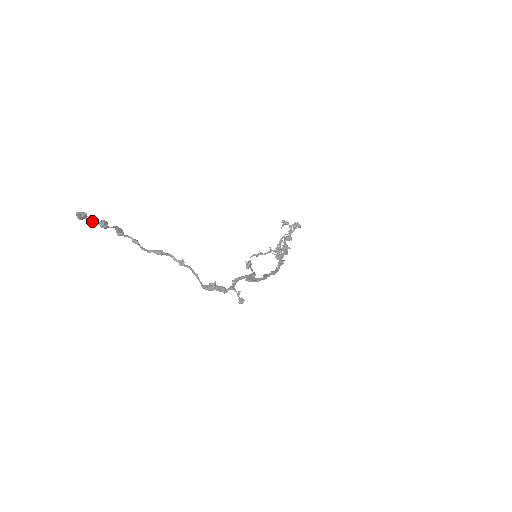
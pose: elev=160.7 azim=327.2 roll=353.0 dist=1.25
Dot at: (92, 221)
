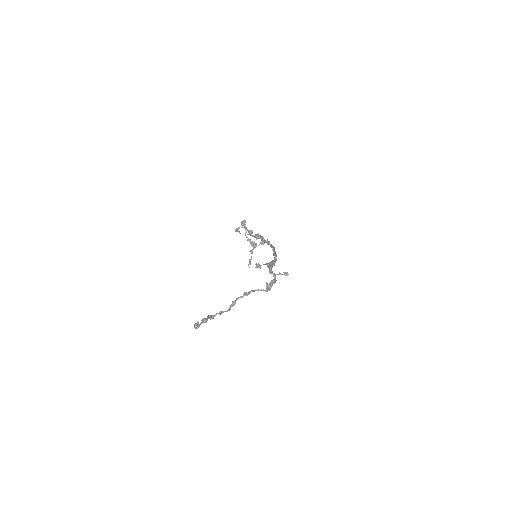
Dot at: occluded
